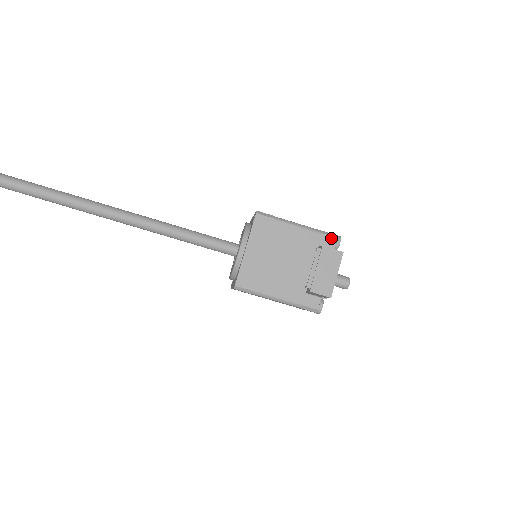
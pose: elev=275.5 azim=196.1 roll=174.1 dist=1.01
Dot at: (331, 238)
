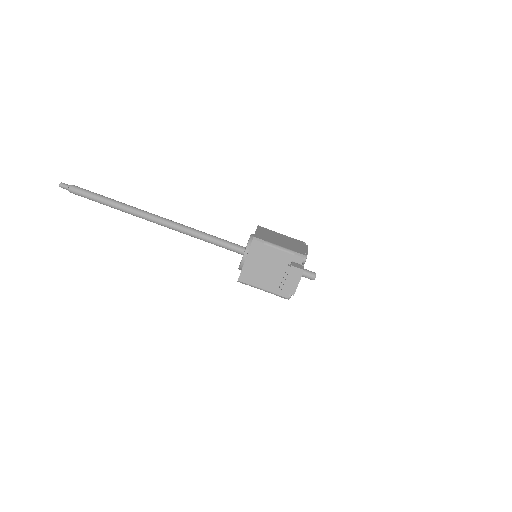
Dot at: (300, 257)
